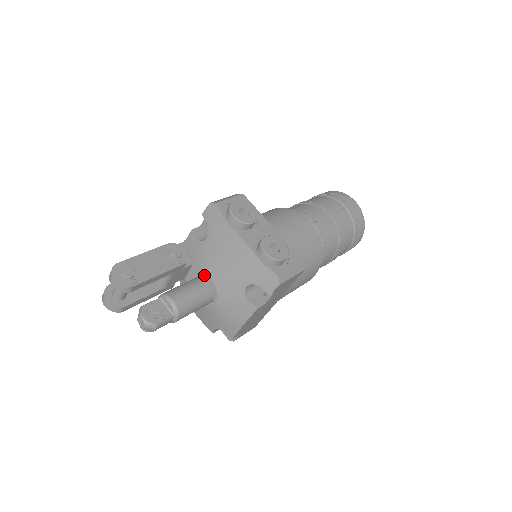
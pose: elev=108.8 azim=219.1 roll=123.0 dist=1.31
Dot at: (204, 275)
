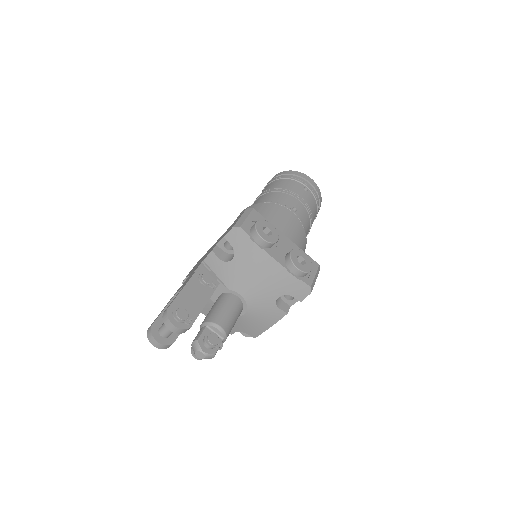
Dot at: (232, 292)
